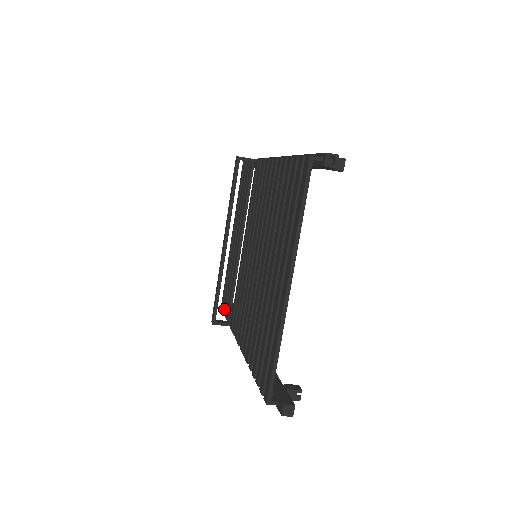
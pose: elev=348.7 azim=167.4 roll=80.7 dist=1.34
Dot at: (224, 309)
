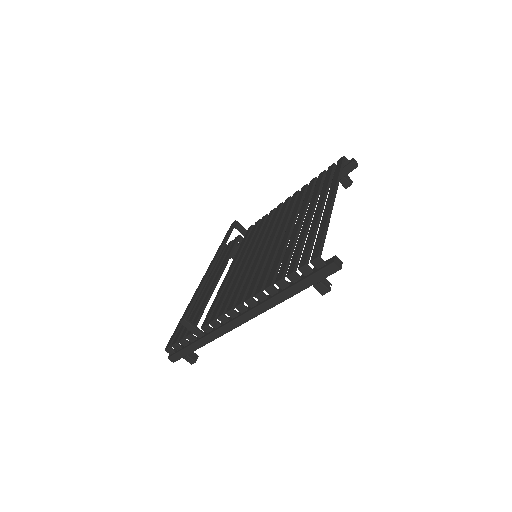
Dot at: (177, 339)
